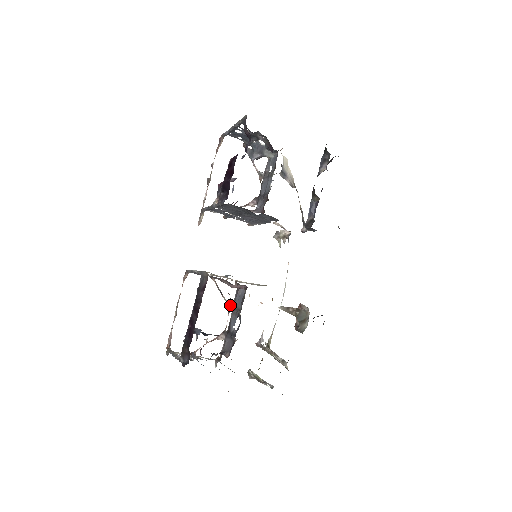
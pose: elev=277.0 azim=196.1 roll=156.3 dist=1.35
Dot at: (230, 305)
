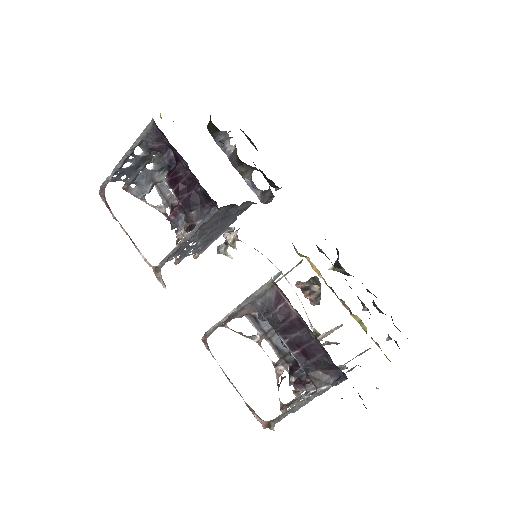
Dot at: (256, 337)
